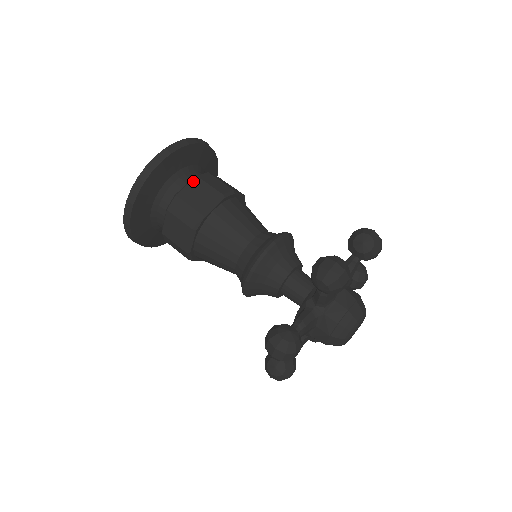
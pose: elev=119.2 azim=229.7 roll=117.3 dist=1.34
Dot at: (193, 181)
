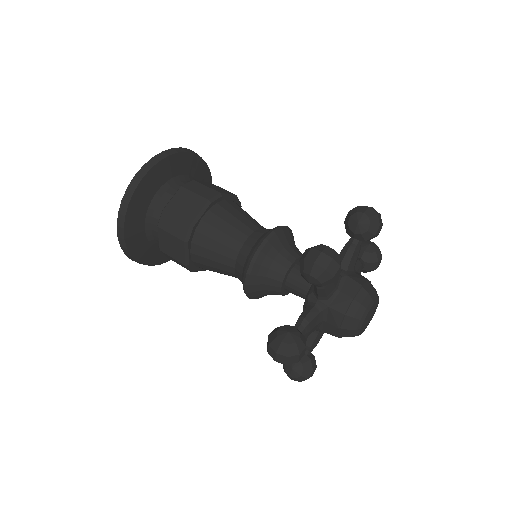
Dot at: (178, 192)
